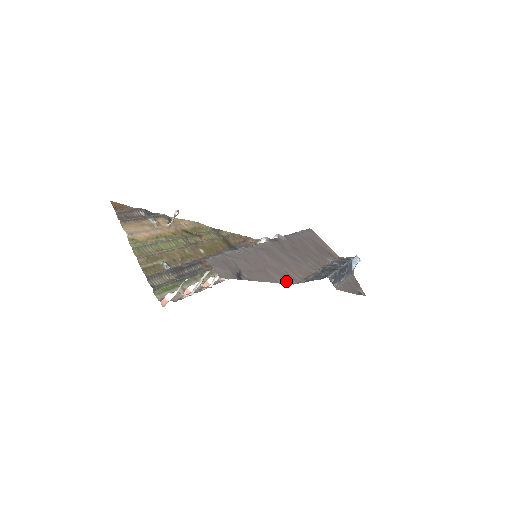
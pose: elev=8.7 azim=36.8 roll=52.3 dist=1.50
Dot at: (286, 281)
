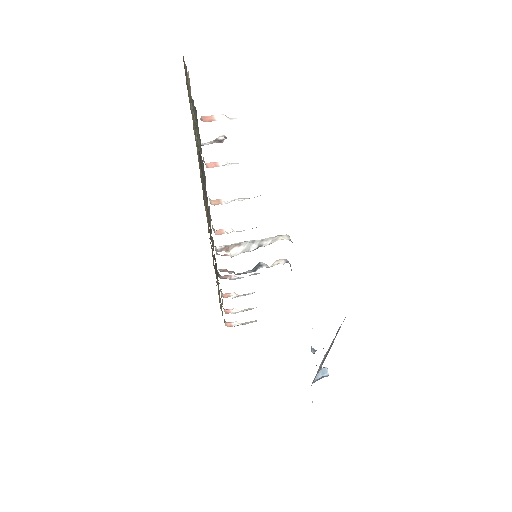
Dot at: occluded
